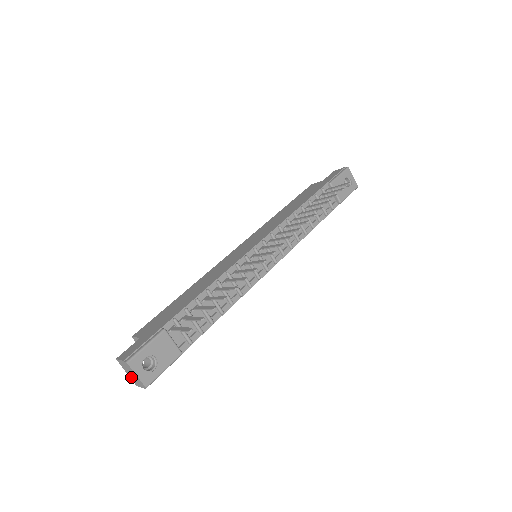
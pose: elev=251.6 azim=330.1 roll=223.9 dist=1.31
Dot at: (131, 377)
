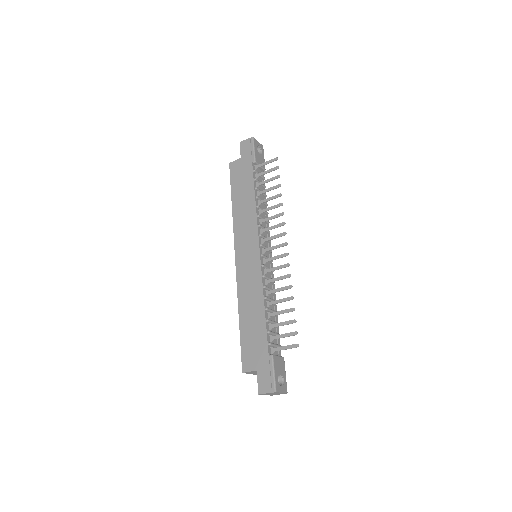
Dot at: occluded
